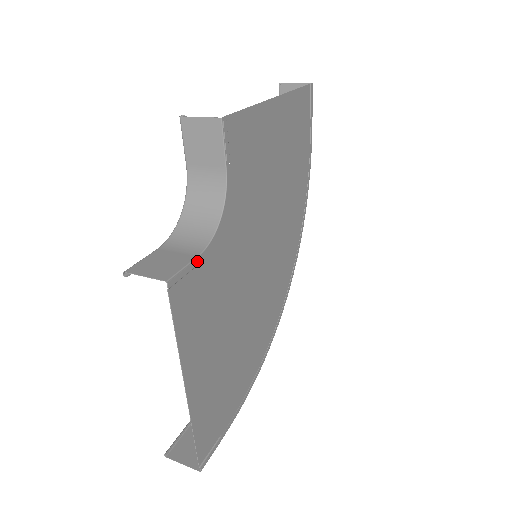
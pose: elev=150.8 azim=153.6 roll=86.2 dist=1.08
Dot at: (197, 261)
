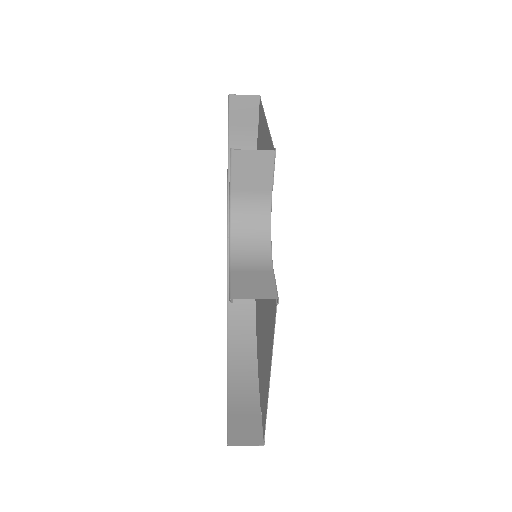
Dot at: (273, 275)
